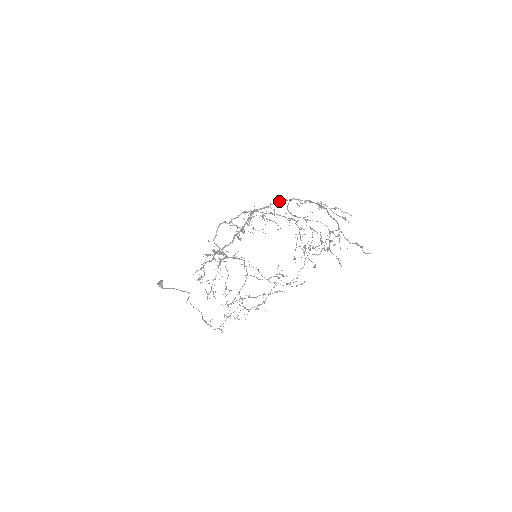
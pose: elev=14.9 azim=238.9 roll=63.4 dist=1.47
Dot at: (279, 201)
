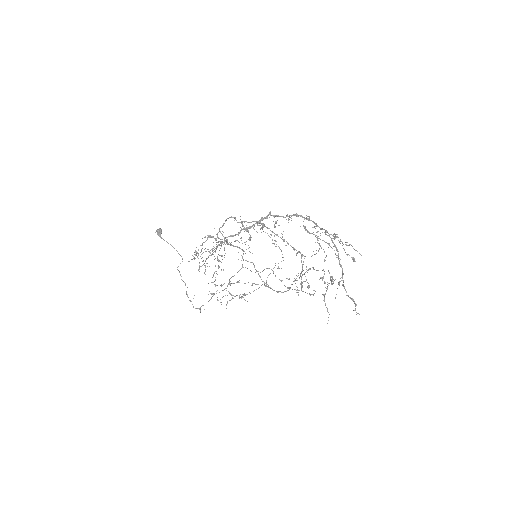
Dot at: (297, 216)
